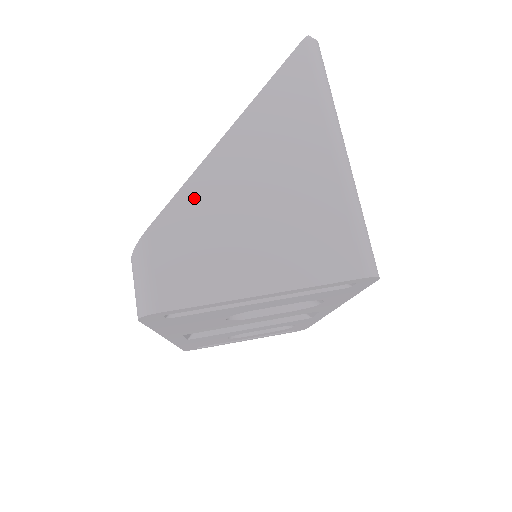
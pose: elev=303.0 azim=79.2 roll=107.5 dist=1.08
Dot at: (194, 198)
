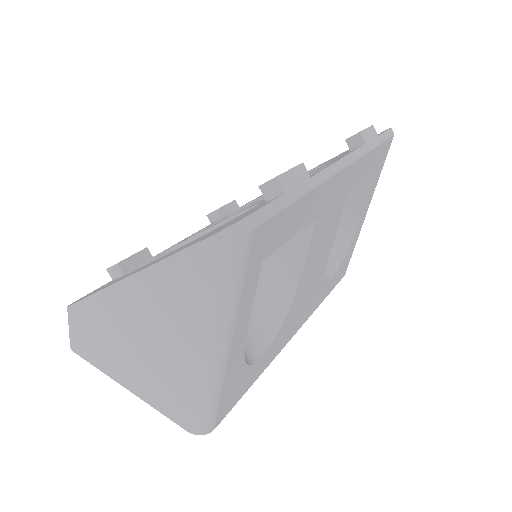
Dot at: (98, 308)
